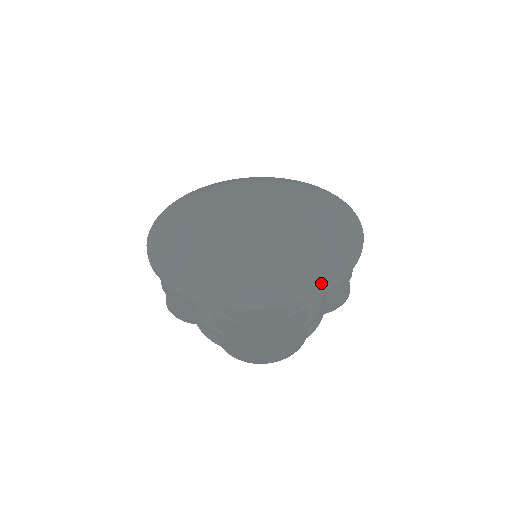
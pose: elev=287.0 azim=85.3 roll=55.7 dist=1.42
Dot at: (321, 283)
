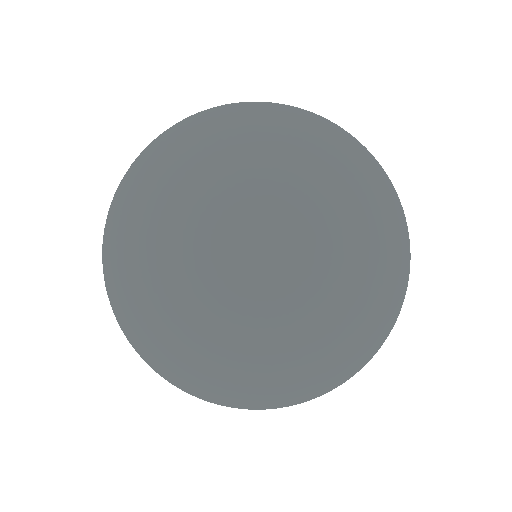
Dot at: (193, 391)
